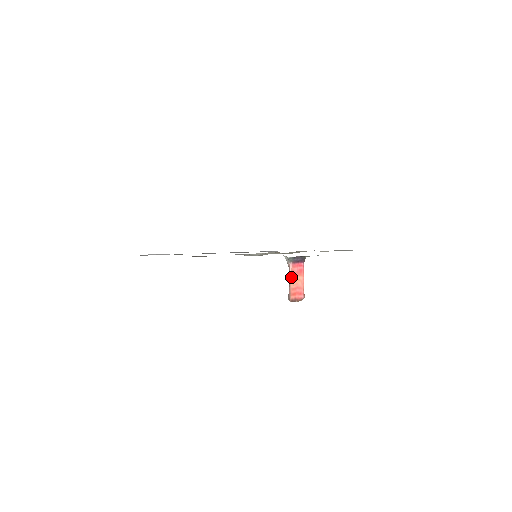
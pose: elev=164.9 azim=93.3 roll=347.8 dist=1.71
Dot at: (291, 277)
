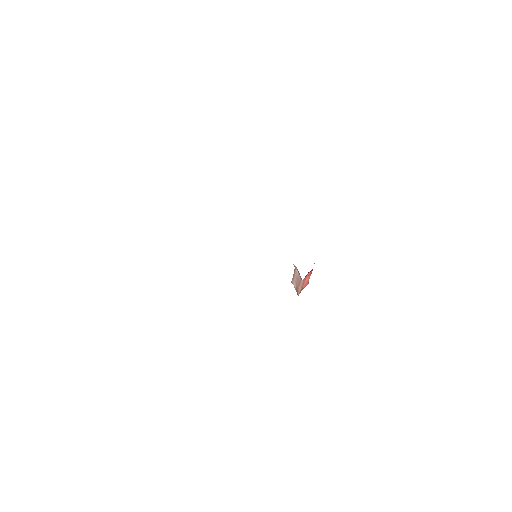
Dot at: (301, 285)
